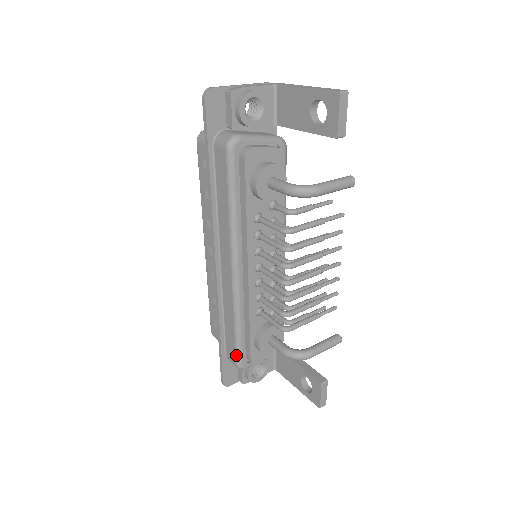
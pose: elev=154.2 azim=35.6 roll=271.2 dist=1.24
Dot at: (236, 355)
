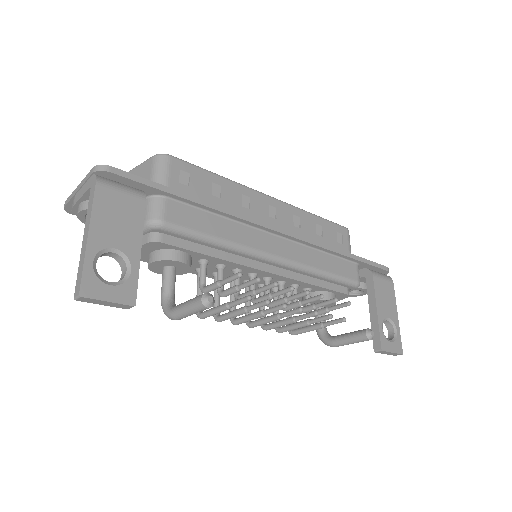
Dot at: occluded
